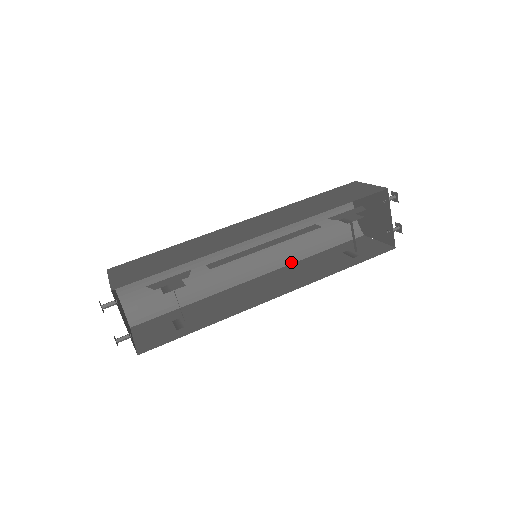
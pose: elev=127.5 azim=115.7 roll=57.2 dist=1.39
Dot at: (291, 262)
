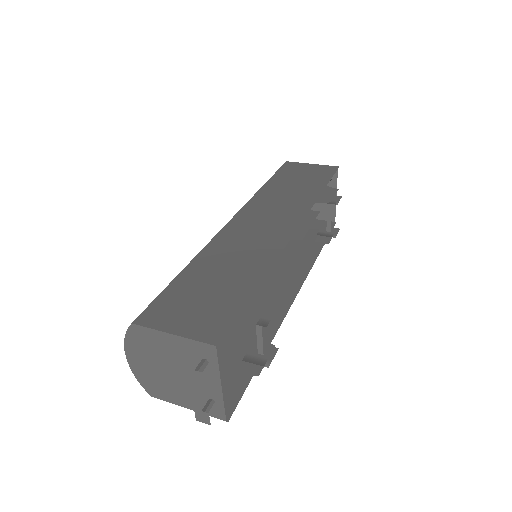
Dot at: occluded
